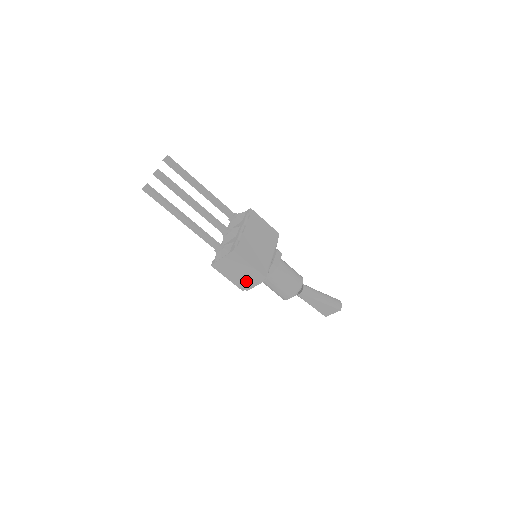
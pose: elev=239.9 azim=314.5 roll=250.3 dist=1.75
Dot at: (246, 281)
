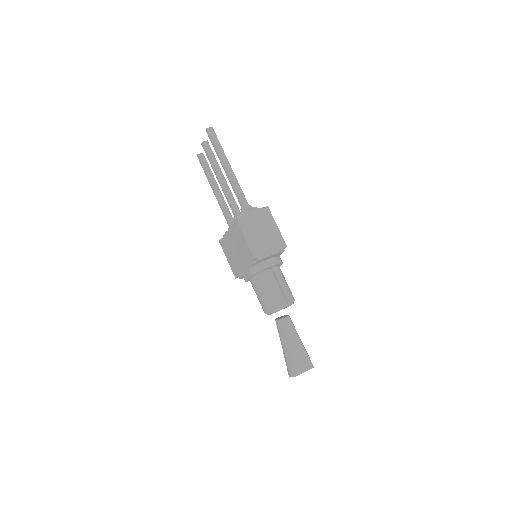
Dot at: (264, 246)
